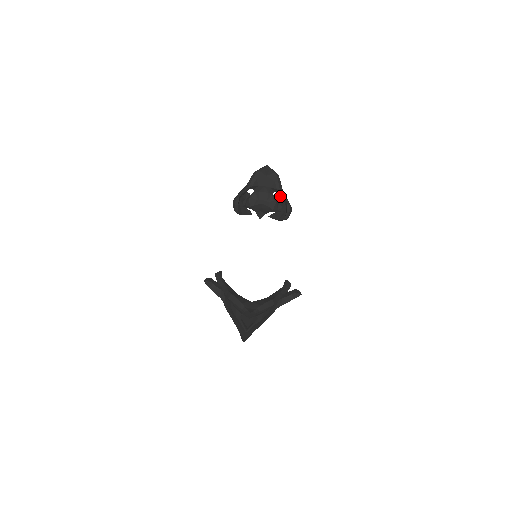
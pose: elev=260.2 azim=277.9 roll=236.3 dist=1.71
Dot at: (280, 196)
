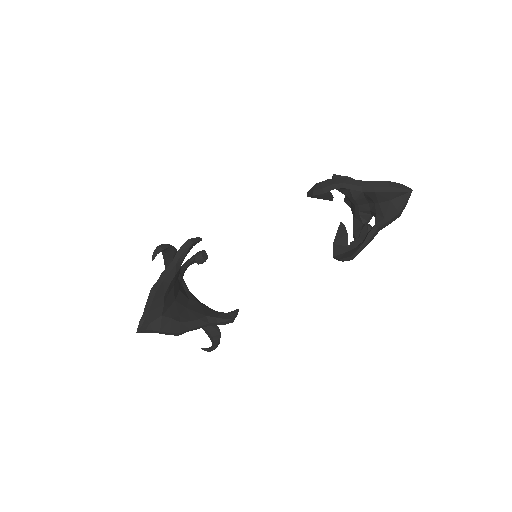
Dot at: (368, 232)
